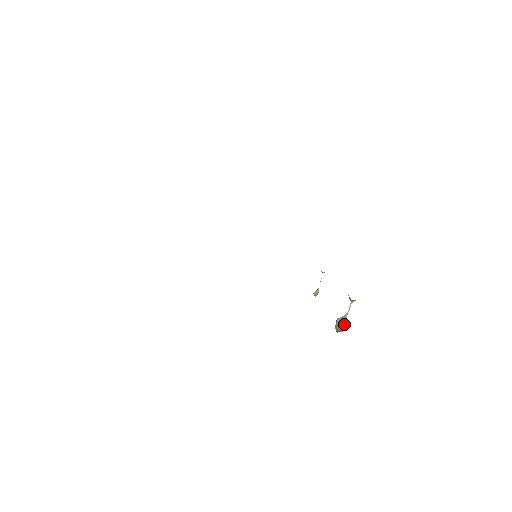
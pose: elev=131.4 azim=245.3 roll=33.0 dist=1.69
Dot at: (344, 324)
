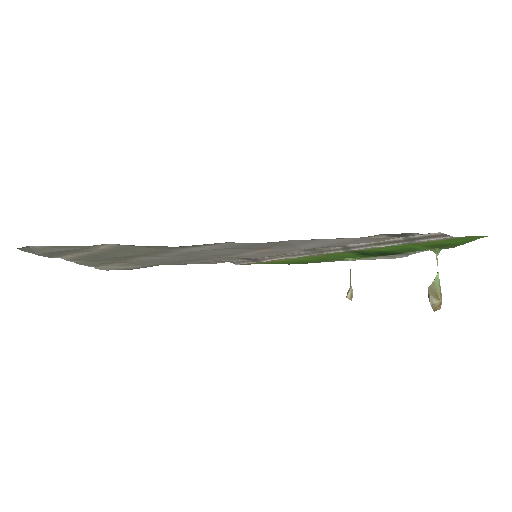
Dot at: (440, 292)
